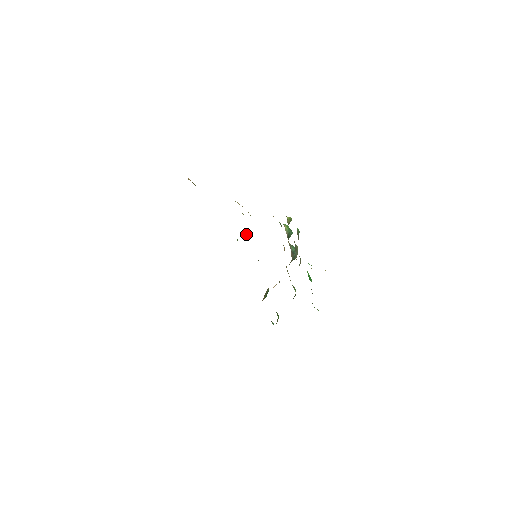
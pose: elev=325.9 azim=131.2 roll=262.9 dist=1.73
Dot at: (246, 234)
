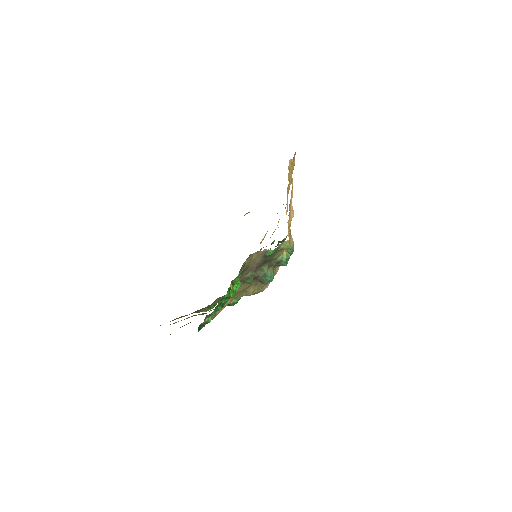
Dot at: (280, 242)
